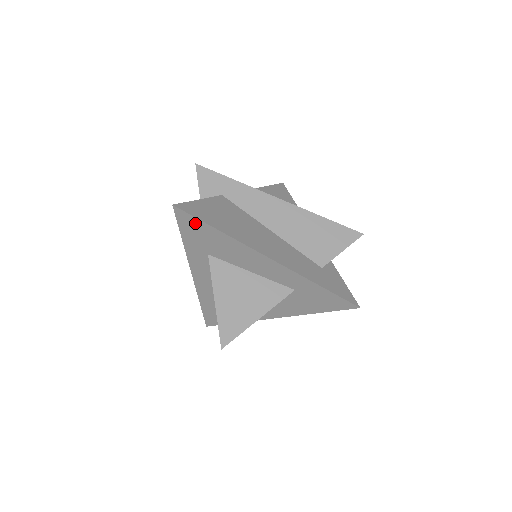
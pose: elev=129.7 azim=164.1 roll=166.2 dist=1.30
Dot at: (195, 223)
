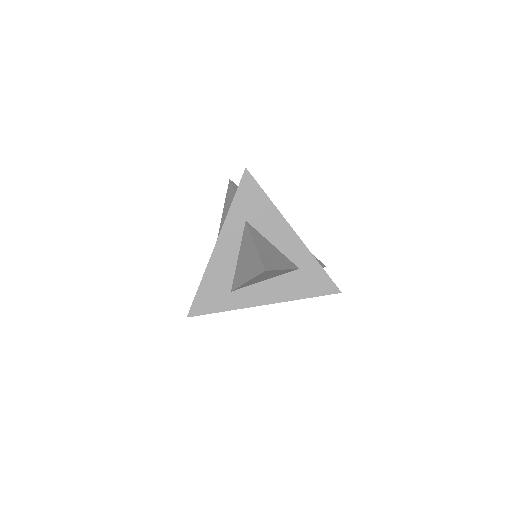
Dot at: (254, 188)
